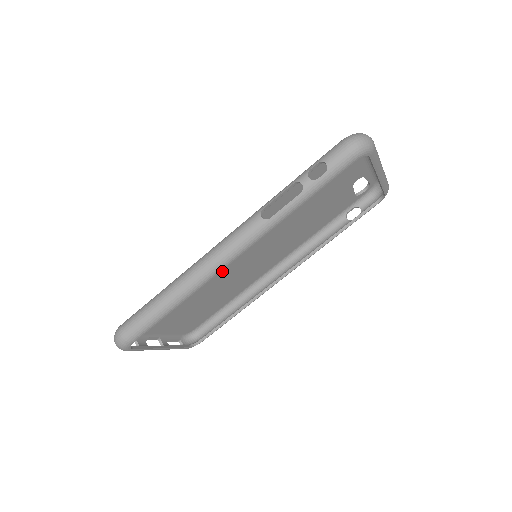
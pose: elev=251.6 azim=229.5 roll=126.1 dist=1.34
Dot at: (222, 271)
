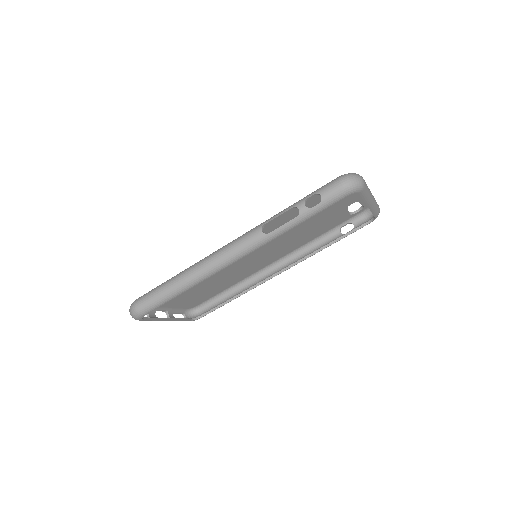
Dot at: occluded
